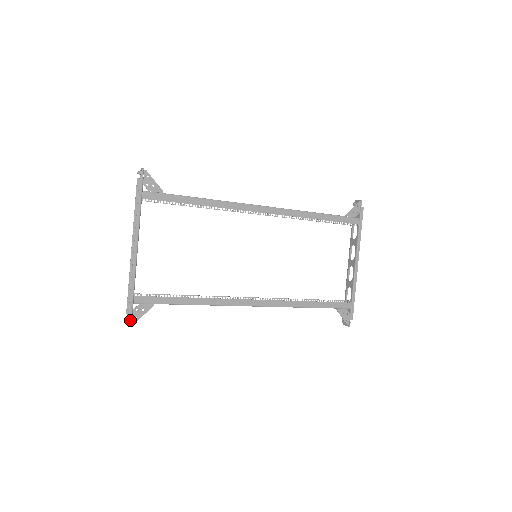
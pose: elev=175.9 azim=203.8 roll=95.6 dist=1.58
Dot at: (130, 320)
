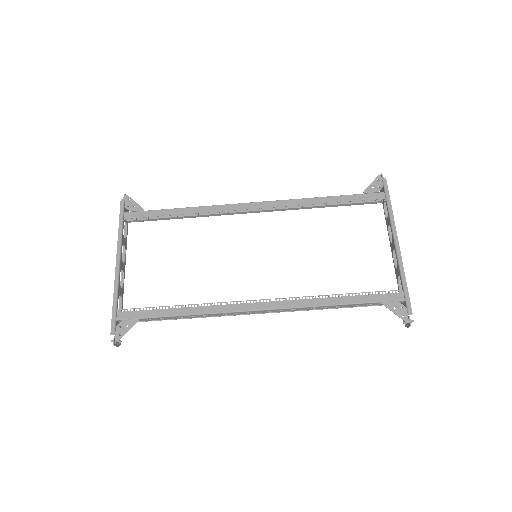
Dot at: (113, 339)
